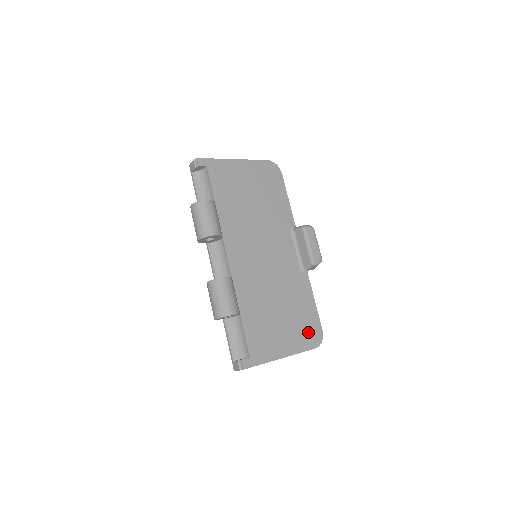
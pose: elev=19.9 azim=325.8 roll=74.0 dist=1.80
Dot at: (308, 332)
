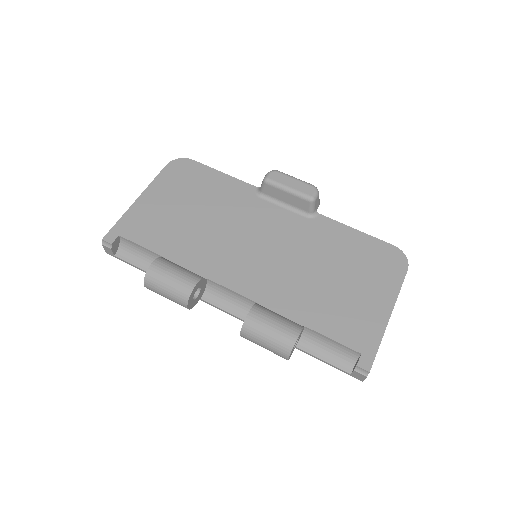
Dot at: (383, 263)
